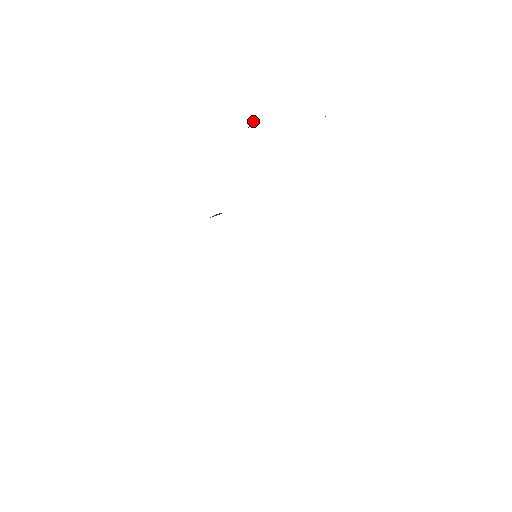
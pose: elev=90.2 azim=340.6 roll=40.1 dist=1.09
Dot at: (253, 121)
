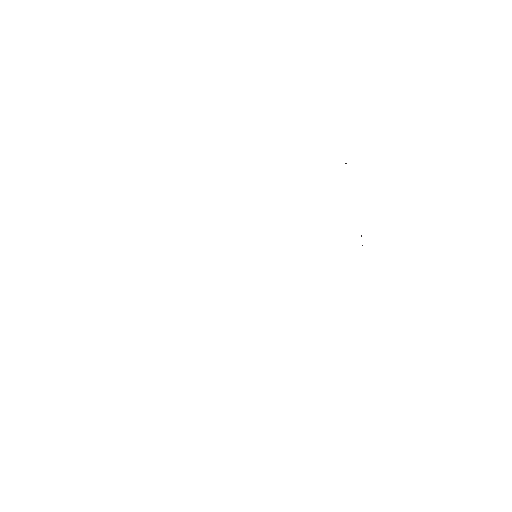
Dot at: occluded
